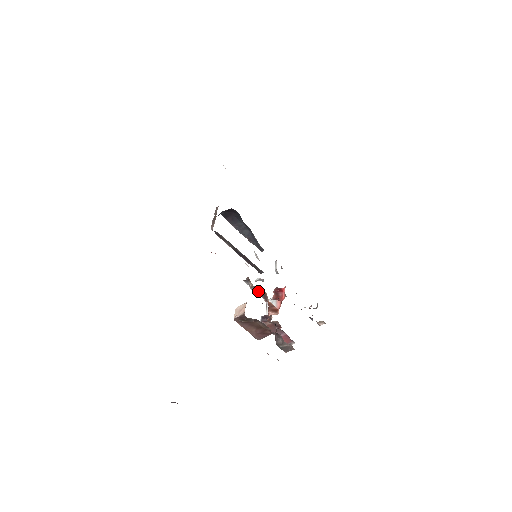
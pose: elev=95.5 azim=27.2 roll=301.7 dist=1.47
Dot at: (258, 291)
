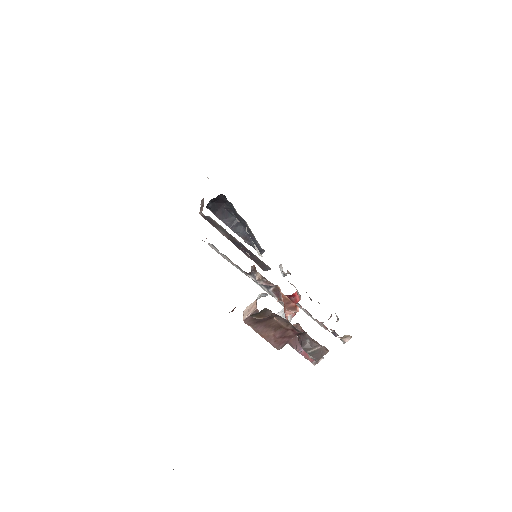
Dot at: (268, 284)
